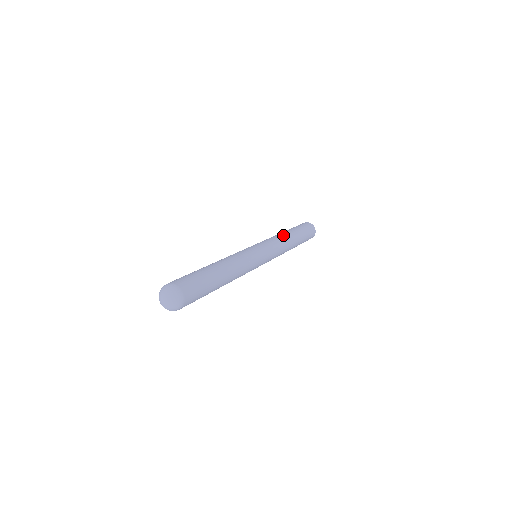
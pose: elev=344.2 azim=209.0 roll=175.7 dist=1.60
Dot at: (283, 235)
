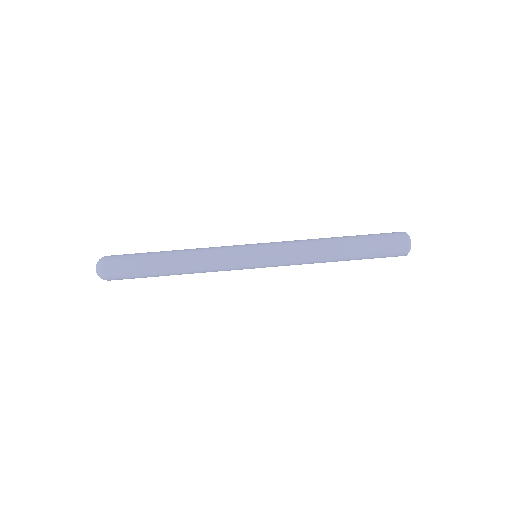
Dot at: (320, 252)
